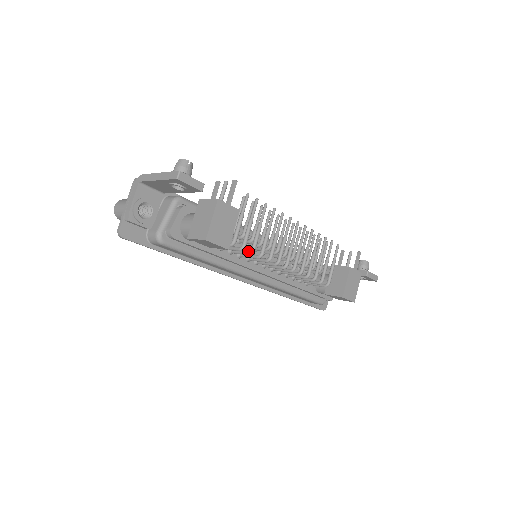
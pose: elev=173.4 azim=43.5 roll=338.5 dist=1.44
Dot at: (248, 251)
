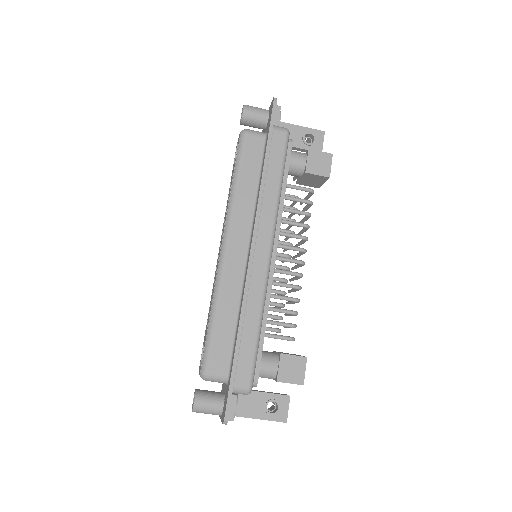
Dot at: (306, 212)
